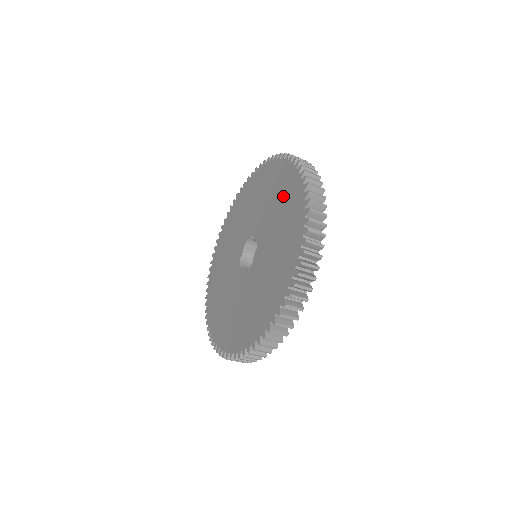
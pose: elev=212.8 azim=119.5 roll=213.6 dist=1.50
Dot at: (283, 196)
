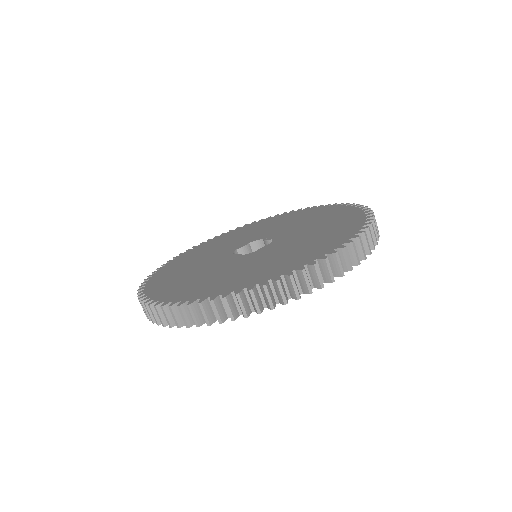
Dot at: (332, 220)
